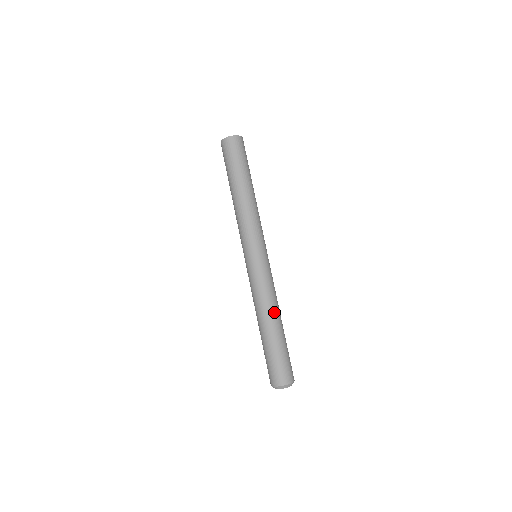
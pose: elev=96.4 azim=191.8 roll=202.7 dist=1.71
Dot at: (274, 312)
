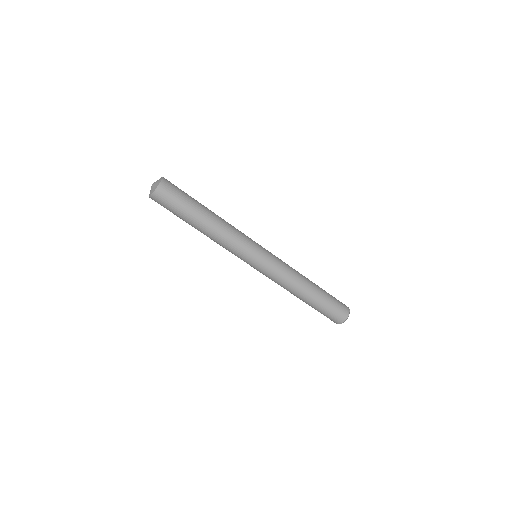
Dot at: (299, 290)
